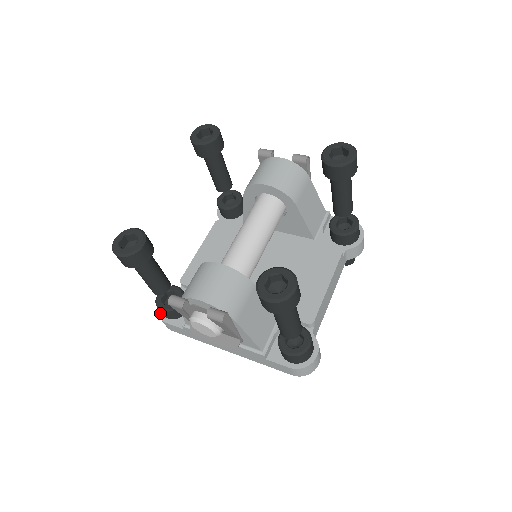
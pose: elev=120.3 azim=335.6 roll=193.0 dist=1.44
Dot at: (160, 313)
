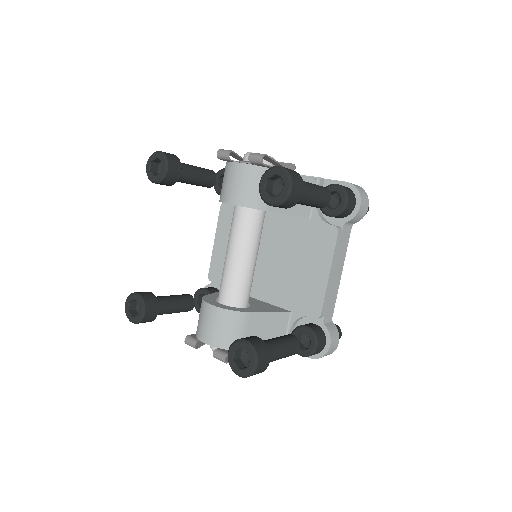
Dot at: occluded
